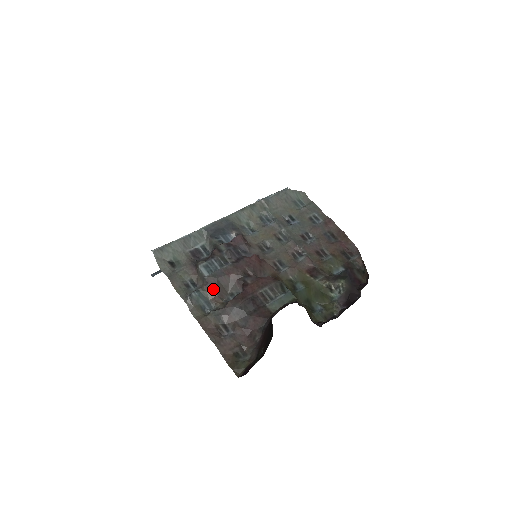
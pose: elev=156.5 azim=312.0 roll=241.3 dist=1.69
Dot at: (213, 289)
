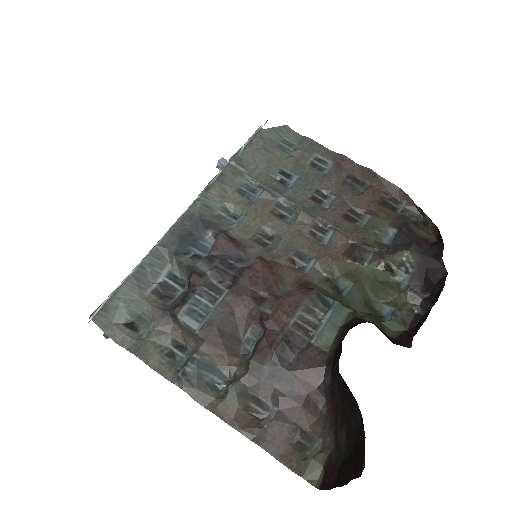
Dot at: (216, 346)
